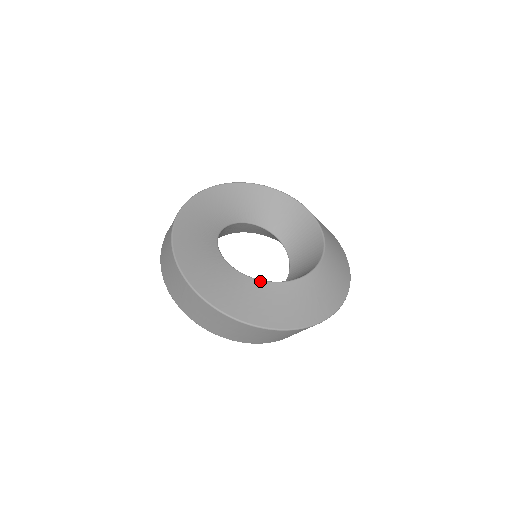
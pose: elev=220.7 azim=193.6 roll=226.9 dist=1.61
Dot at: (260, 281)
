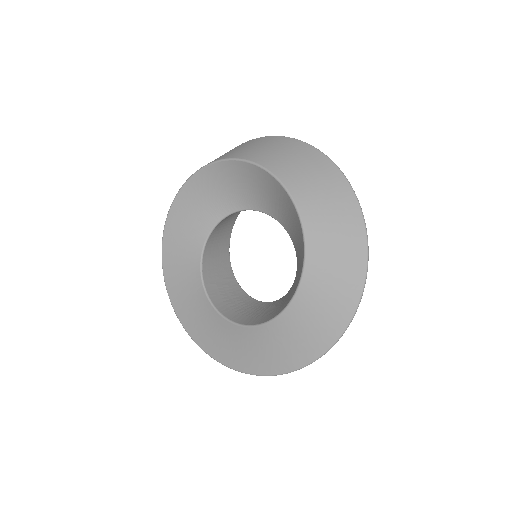
Dot at: (224, 320)
